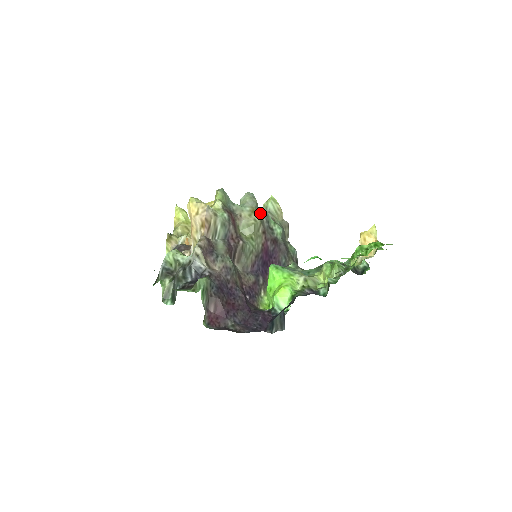
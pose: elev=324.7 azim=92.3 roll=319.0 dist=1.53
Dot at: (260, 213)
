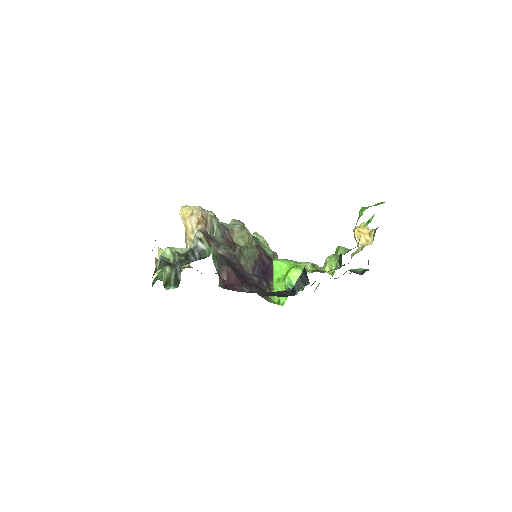
Dot at: occluded
